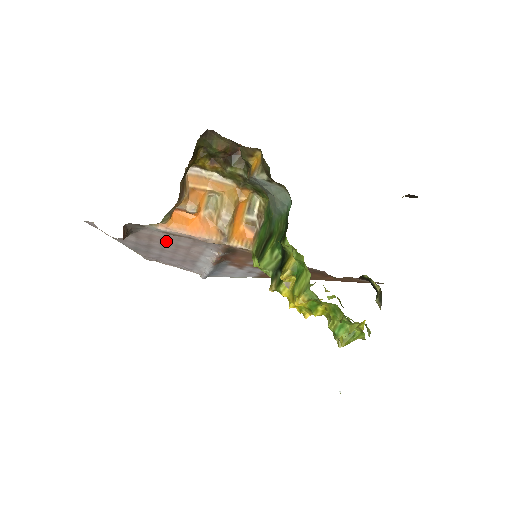
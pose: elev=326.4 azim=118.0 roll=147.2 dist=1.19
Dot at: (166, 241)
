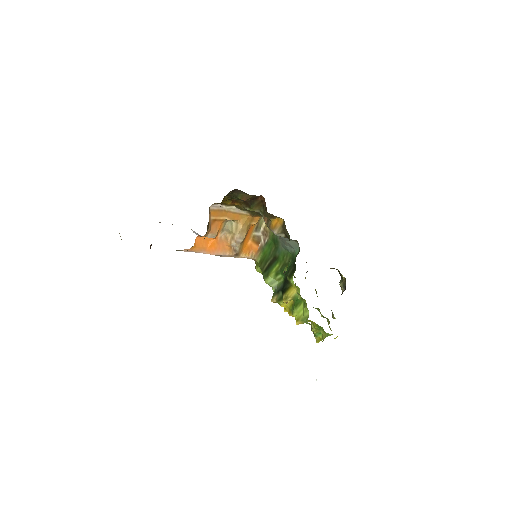
Dot at: occluded
